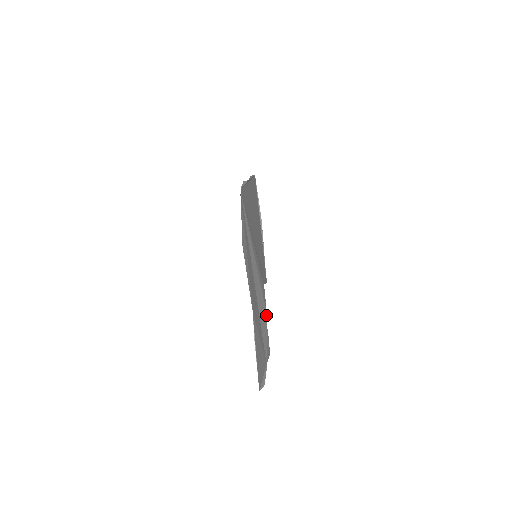
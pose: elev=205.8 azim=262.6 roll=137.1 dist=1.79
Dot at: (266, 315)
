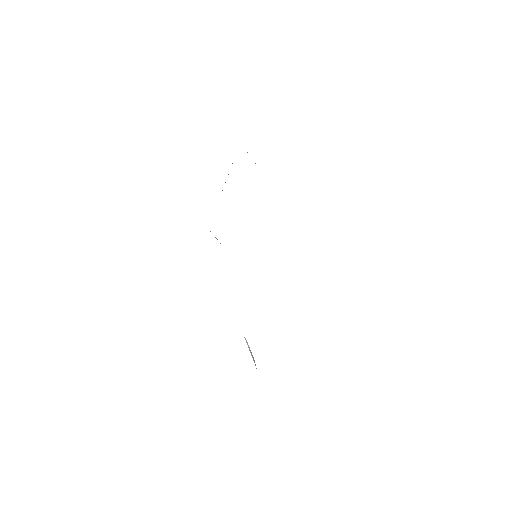
Dot at: occluded
